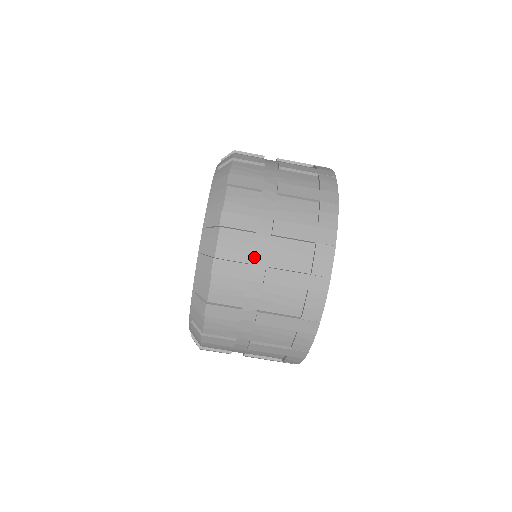
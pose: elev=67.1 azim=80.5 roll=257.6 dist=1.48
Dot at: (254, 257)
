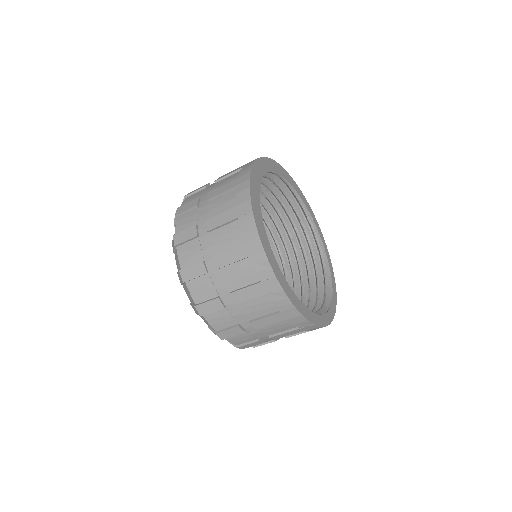
Dot at: (199, 220)
